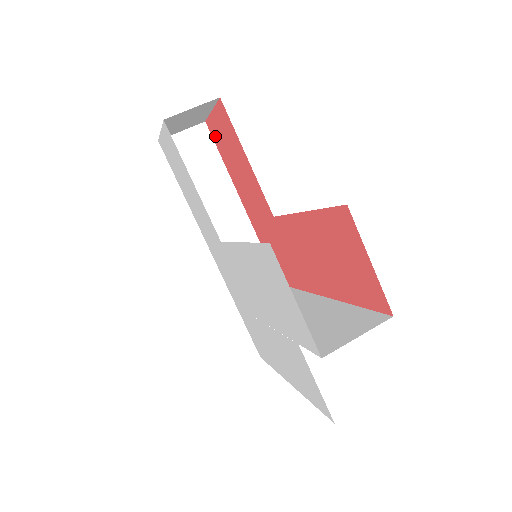
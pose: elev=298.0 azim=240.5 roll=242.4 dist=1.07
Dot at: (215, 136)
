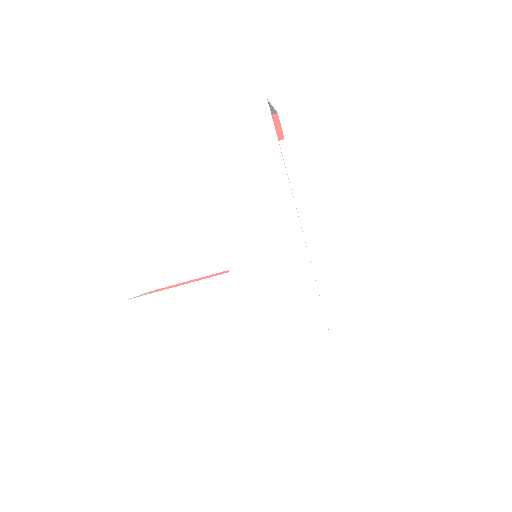
Dot at: occluded
